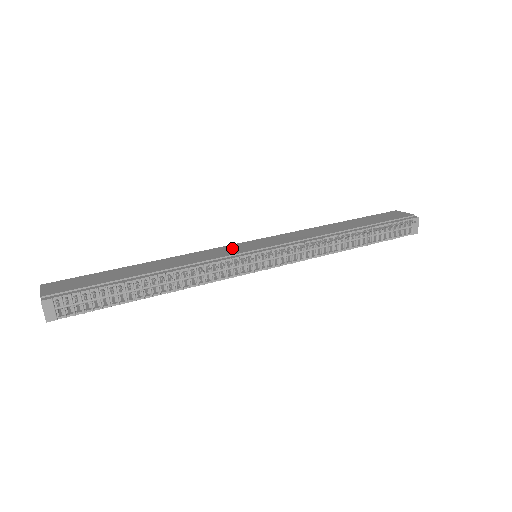
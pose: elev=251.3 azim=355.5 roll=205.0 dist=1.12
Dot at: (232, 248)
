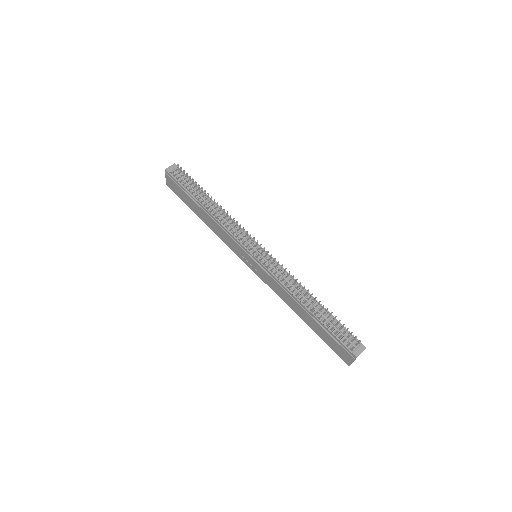
Dot at: occluded
